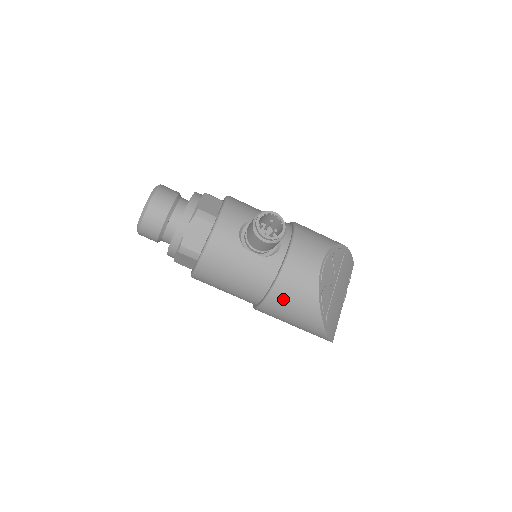
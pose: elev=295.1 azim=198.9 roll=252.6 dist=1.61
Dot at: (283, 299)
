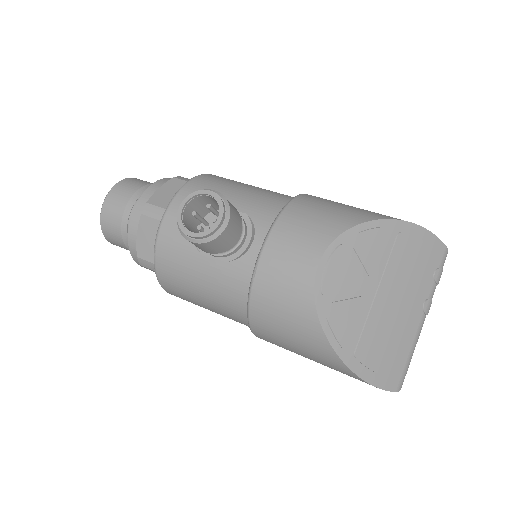
Dot at: (269, 326)
